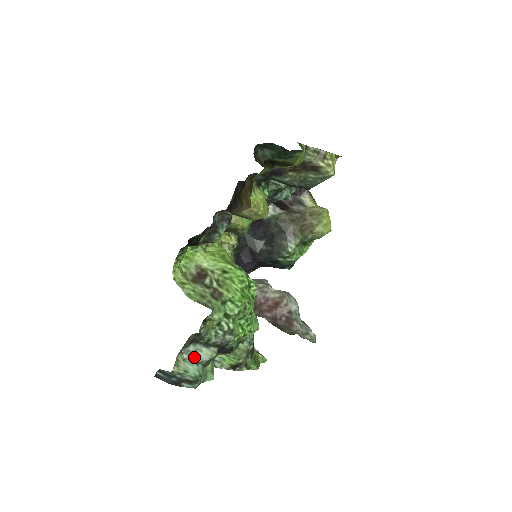
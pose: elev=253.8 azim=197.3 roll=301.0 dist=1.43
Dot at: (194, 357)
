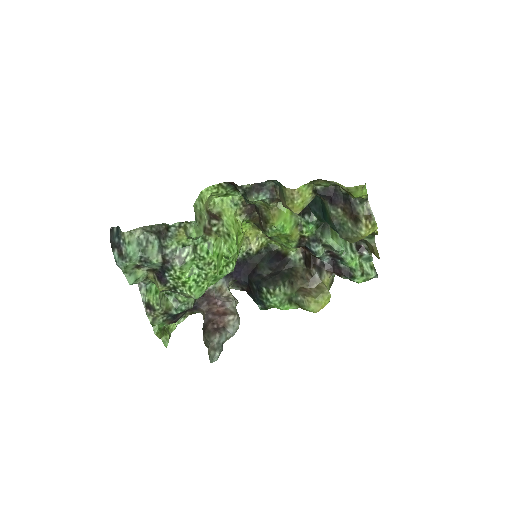
Dot at: (145, 244)
